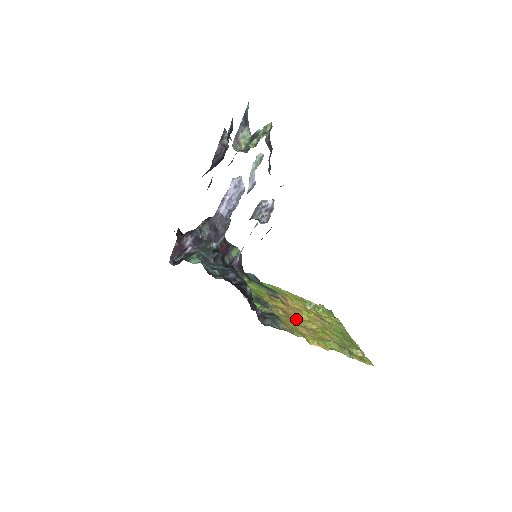
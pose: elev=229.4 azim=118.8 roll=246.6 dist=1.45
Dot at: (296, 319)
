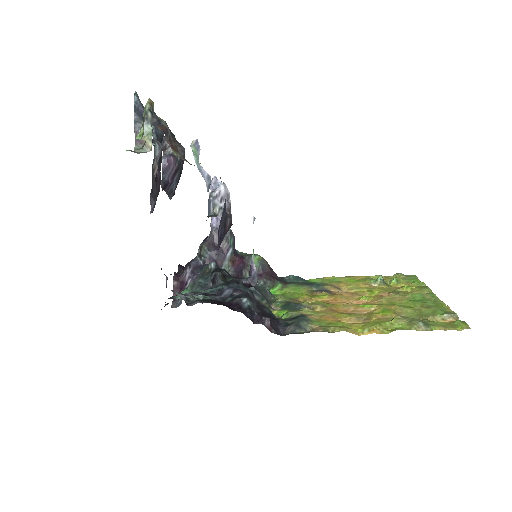
Dot at: (345, 308)
